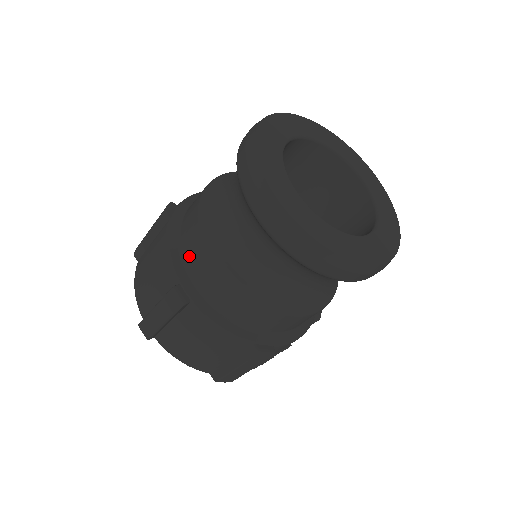
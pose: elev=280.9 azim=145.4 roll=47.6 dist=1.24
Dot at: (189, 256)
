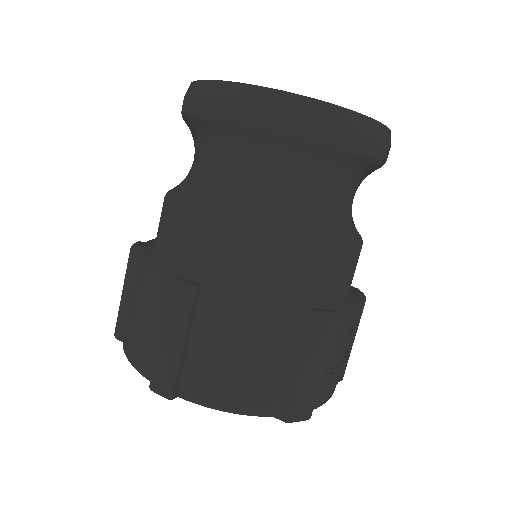
Dot at: (177, 245)
